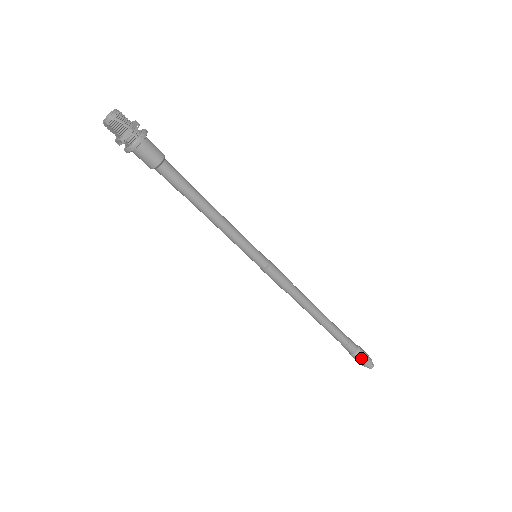
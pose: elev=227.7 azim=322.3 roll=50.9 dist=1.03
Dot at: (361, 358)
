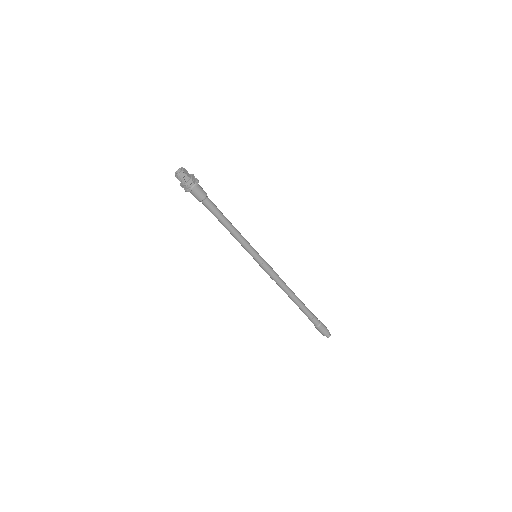
Dot at: (319, 330)
